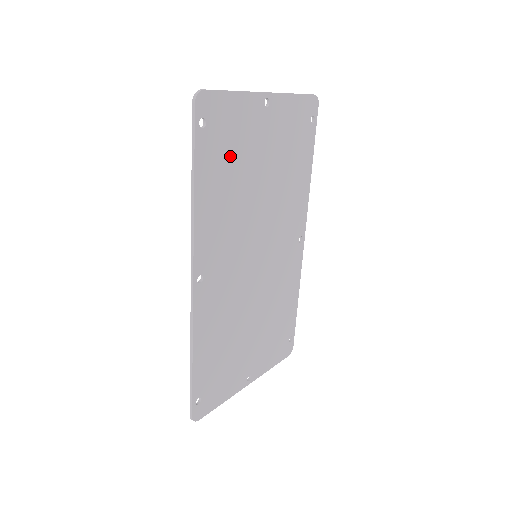
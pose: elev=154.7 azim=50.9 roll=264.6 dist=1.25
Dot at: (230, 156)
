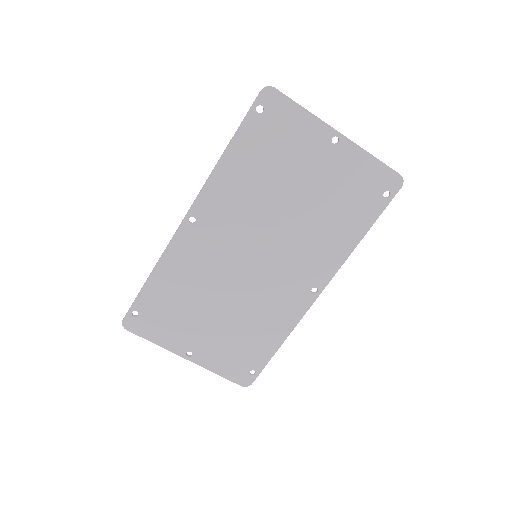
Dot at: (273, 153)
